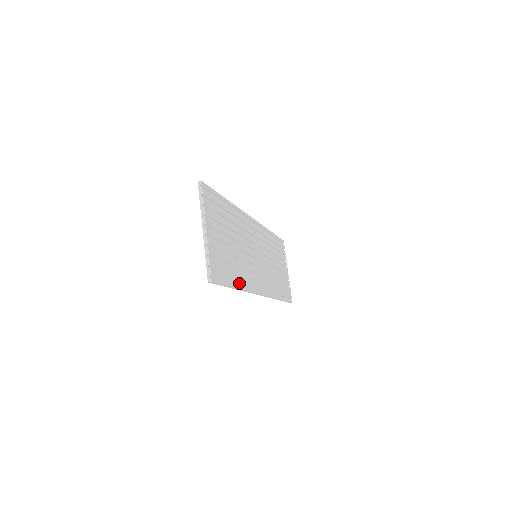
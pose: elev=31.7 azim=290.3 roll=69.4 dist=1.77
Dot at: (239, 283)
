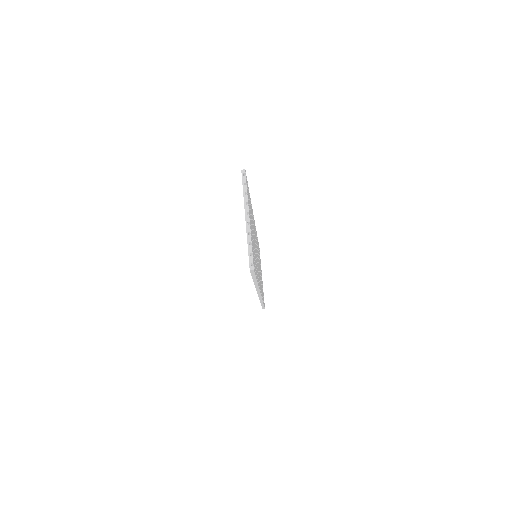
Dot at: (257, 278)
